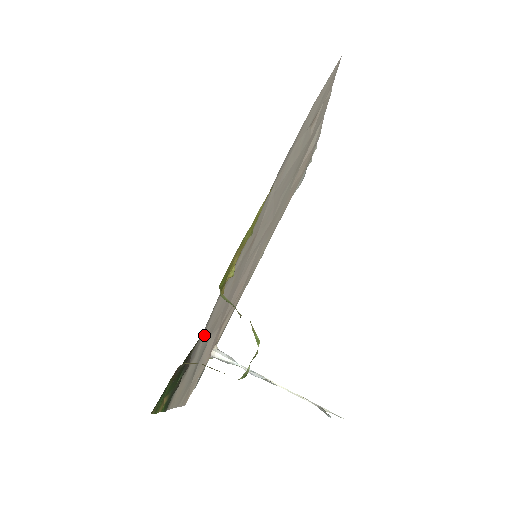
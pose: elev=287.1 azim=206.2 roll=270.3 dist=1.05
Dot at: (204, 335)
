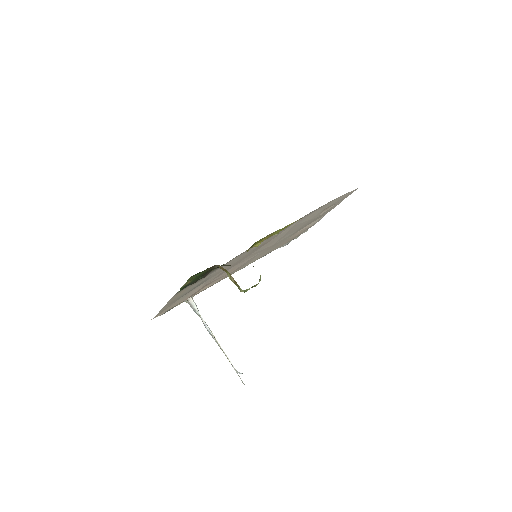
Dot at: (216, 271)
